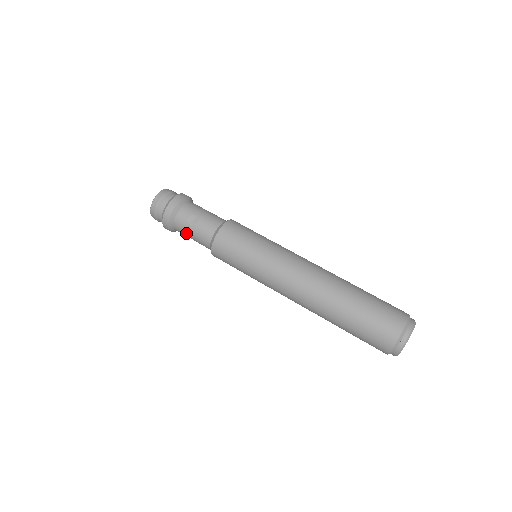
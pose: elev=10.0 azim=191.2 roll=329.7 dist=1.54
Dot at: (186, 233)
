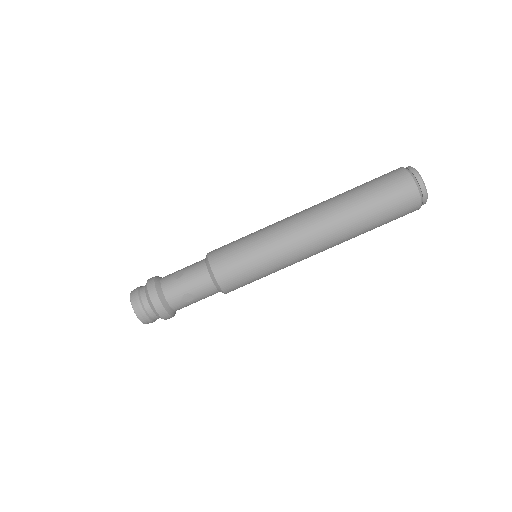
Dot at: occluded
